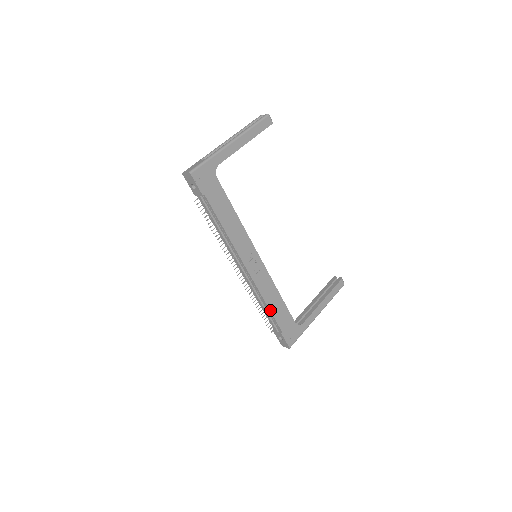
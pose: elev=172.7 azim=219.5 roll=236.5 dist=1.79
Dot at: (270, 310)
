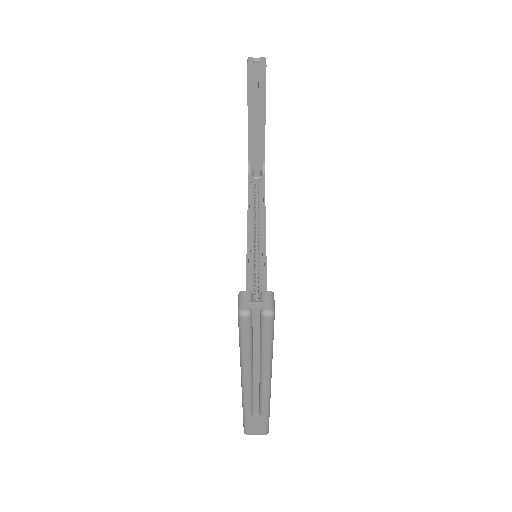
Dot at: occluded
